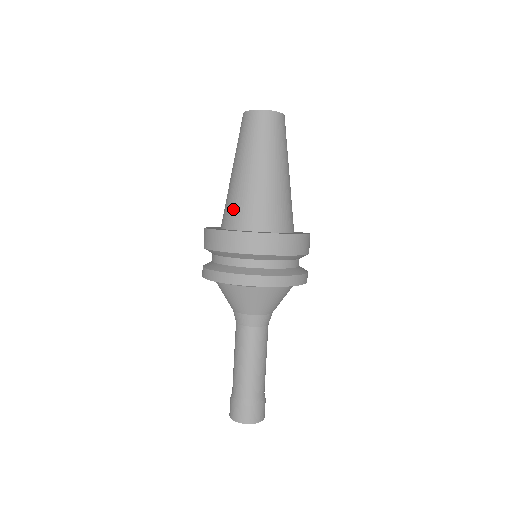
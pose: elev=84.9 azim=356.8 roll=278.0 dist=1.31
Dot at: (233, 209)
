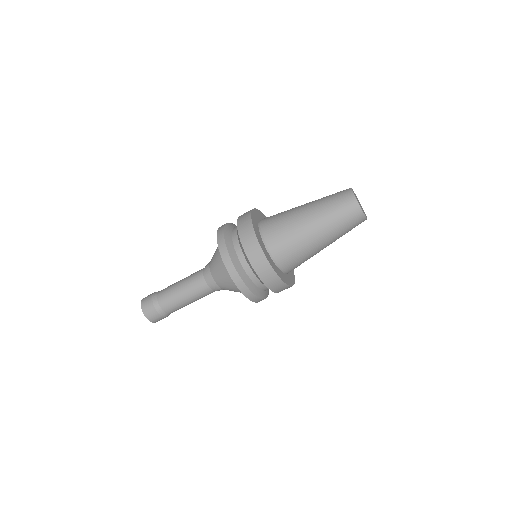
Dot at: (274, 222)
